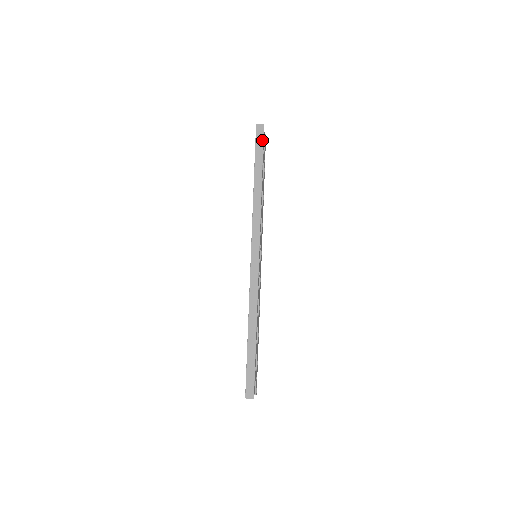
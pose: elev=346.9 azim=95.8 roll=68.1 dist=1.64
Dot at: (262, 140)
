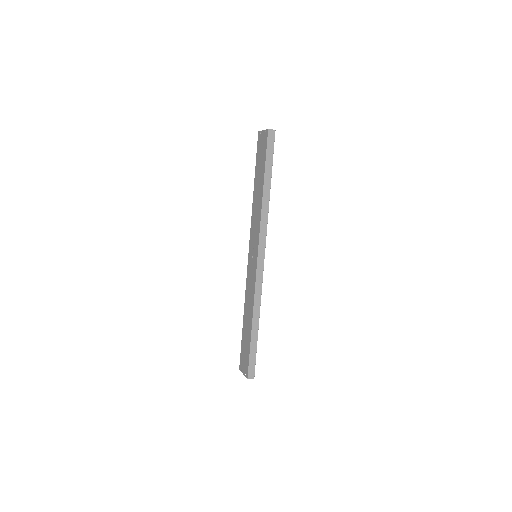
Dot at: (273, 147)
